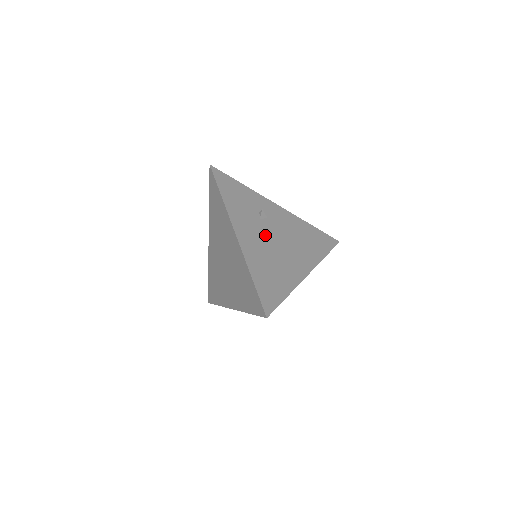
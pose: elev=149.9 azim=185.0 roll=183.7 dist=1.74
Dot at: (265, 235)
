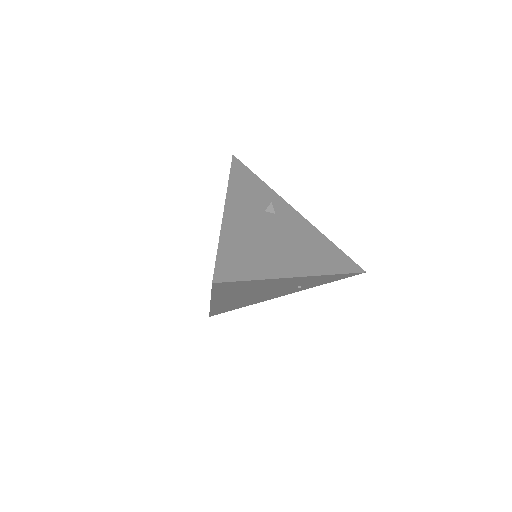
Dot at: (262, 224)
